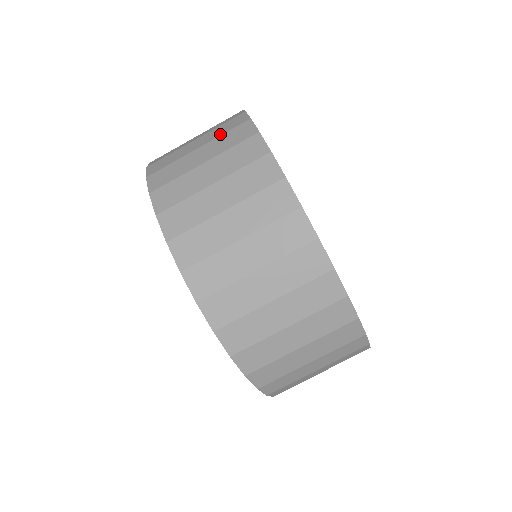
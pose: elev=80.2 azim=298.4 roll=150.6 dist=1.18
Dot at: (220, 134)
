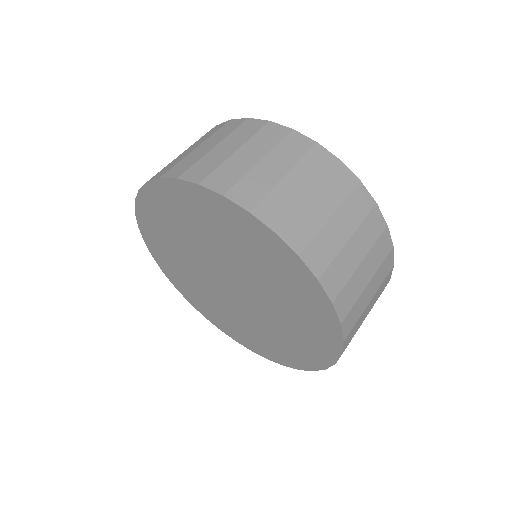
Dot at: (249, 136)
